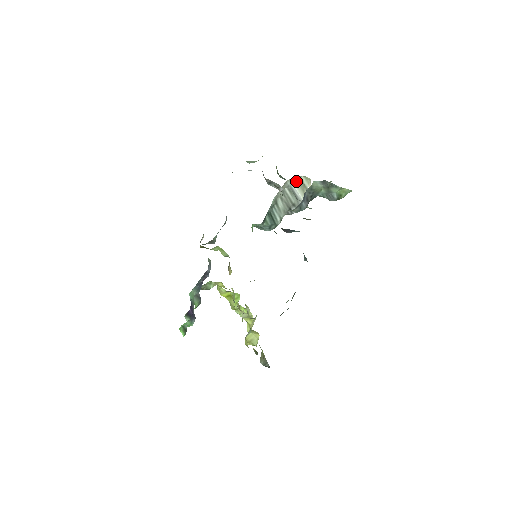
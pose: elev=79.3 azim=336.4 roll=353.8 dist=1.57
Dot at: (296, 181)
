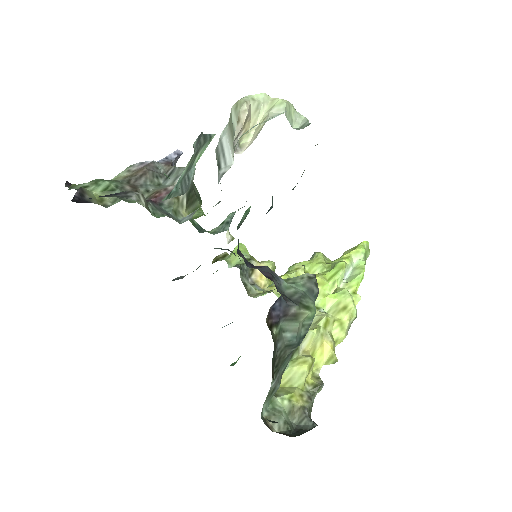
Dot at: occluded
